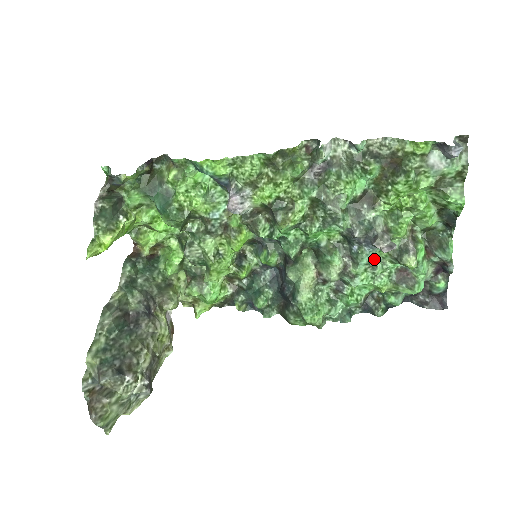
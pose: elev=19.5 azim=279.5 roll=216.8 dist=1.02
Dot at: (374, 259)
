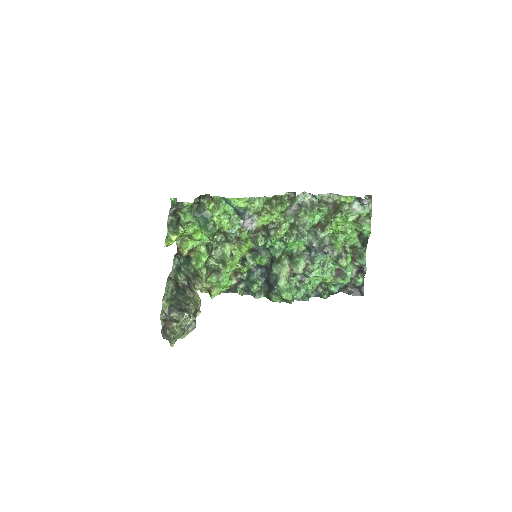
Dot at: (323, 261)
